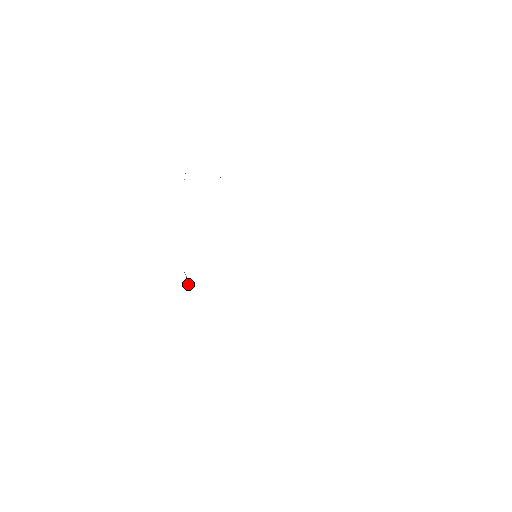
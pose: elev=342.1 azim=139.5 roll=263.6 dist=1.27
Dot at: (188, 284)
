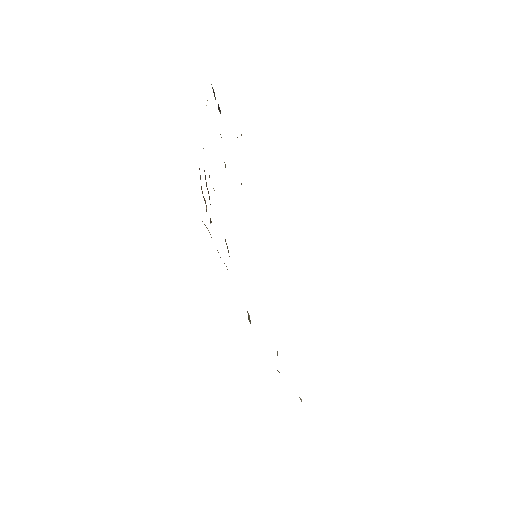
Dot at: occluded
